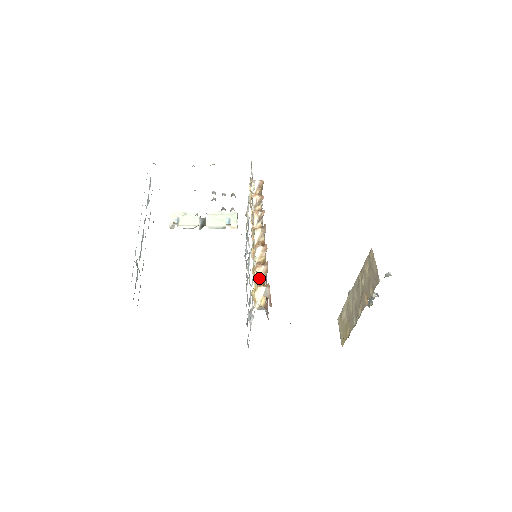
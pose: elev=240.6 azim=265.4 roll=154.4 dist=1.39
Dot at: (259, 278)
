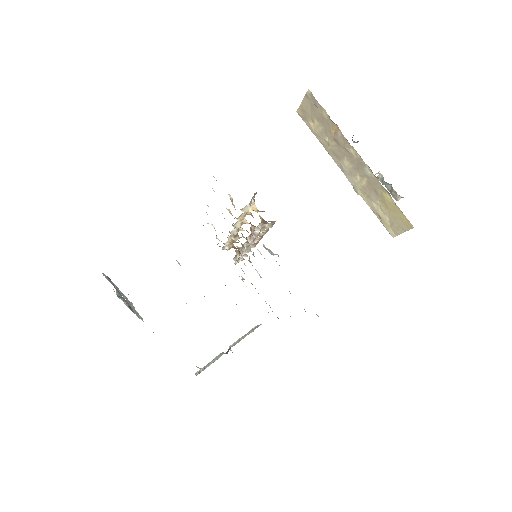
Dot at: occluded
